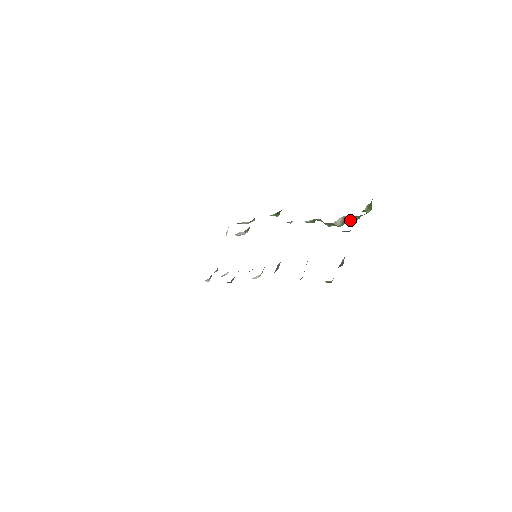
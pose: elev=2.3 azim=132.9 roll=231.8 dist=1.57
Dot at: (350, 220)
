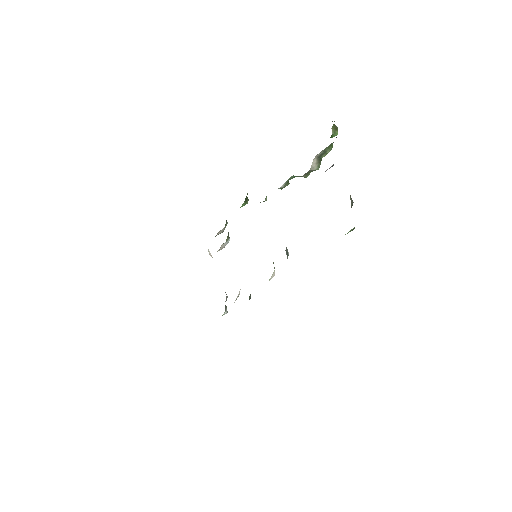
Dot at: (324, 155)
